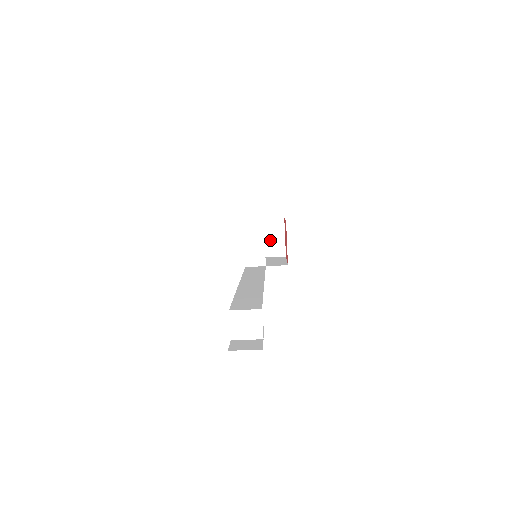
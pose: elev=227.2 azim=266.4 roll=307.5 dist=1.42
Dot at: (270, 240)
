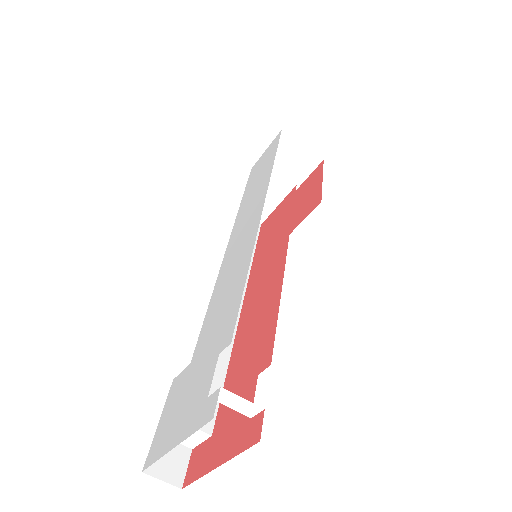
Dot at: (289, 169)
